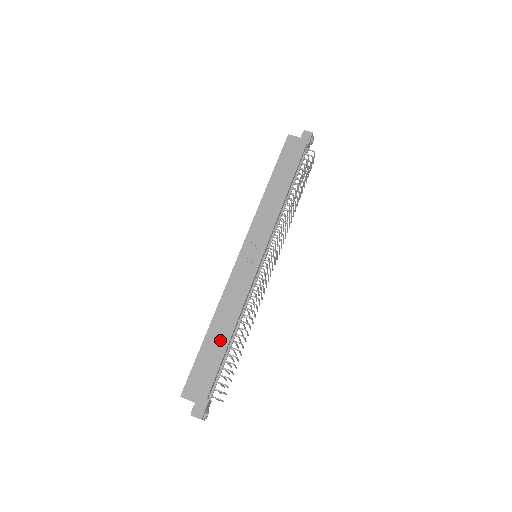
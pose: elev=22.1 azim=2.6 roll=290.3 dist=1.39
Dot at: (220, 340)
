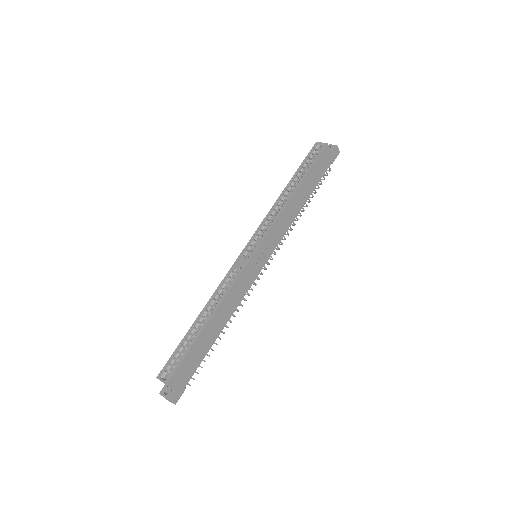
Dot at: (211, 336)
